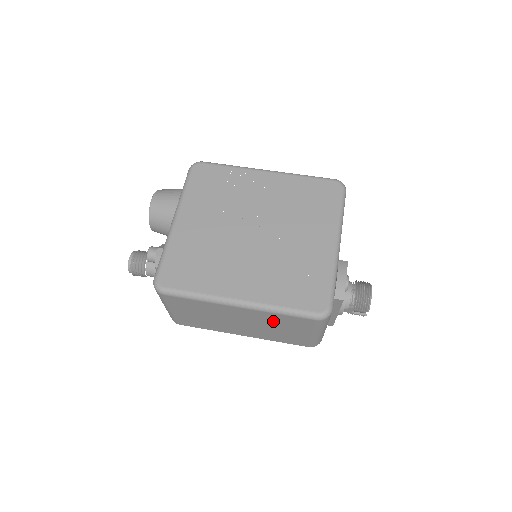
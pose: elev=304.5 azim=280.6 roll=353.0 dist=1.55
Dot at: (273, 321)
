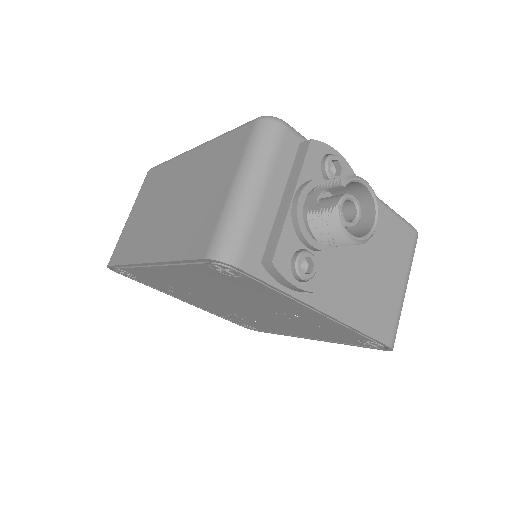
Dot at: (206, 168)
